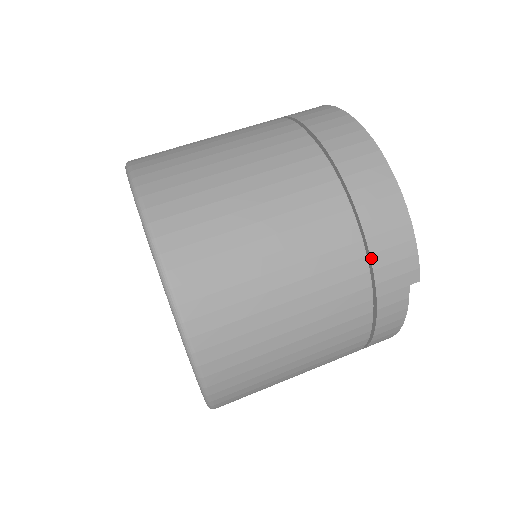
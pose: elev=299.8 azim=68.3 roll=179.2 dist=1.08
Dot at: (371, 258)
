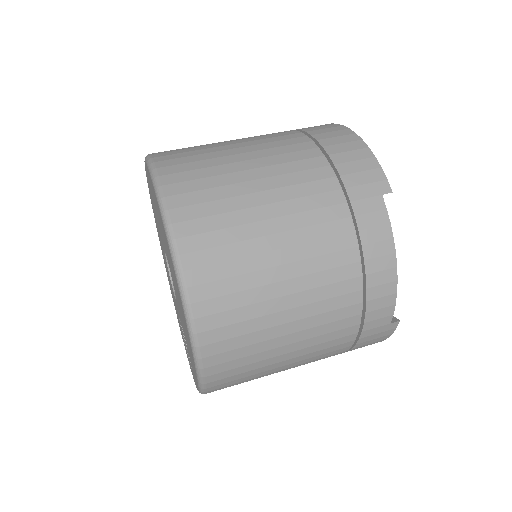
Dot at: (336, 167)
